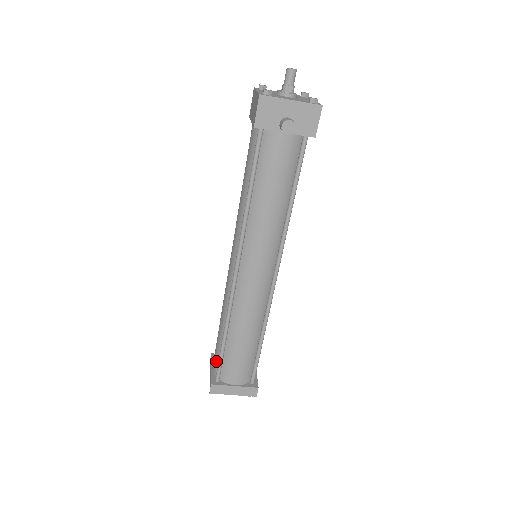
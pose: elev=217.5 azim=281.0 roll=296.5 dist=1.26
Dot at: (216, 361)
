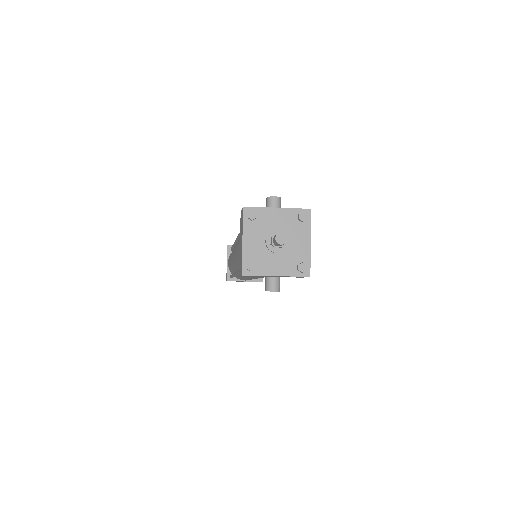
Dot at: occluded
